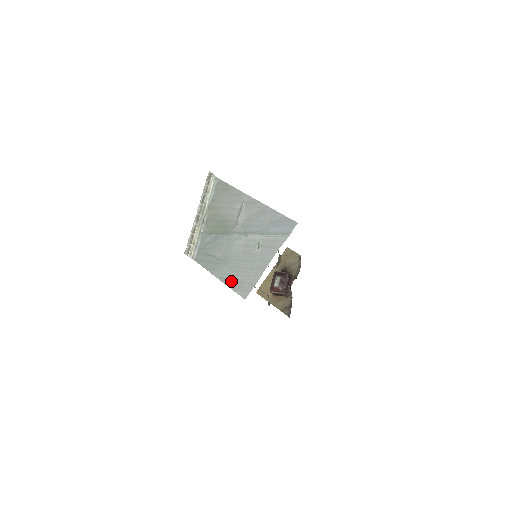
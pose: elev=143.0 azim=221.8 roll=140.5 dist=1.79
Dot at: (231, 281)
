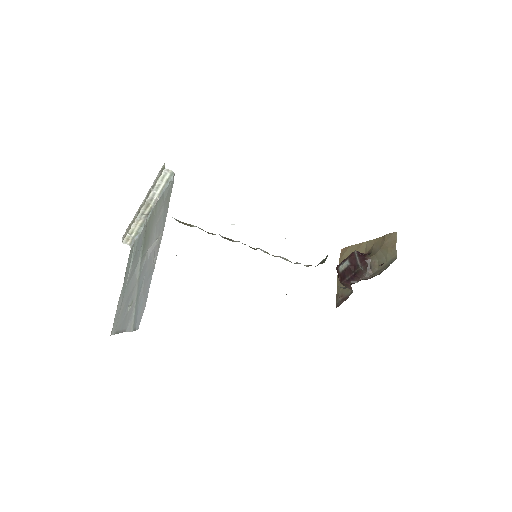
Dot at: (119, 305)
